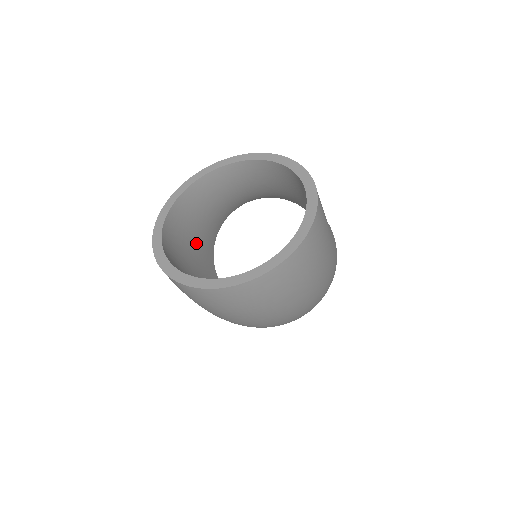
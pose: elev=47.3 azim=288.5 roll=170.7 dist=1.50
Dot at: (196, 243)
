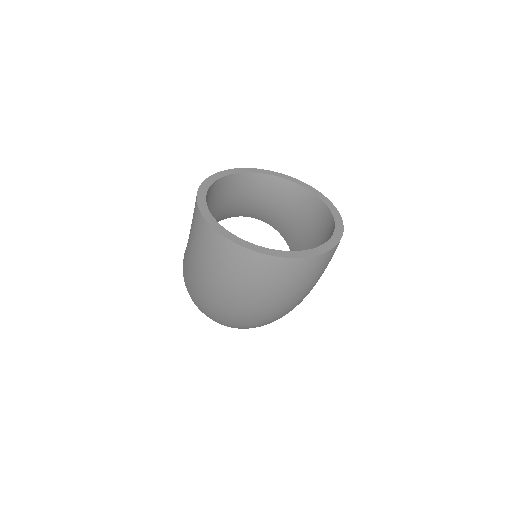
Dot at: occluded
